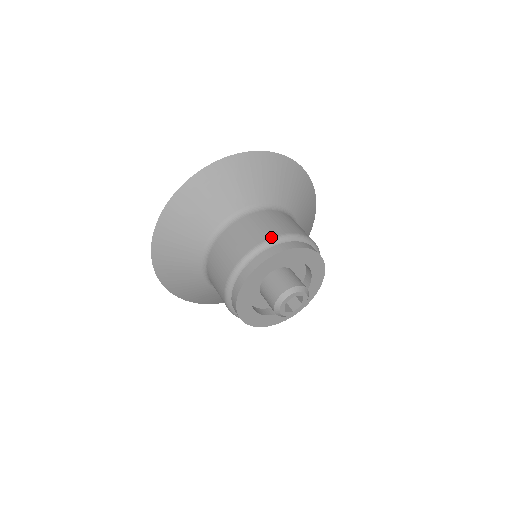
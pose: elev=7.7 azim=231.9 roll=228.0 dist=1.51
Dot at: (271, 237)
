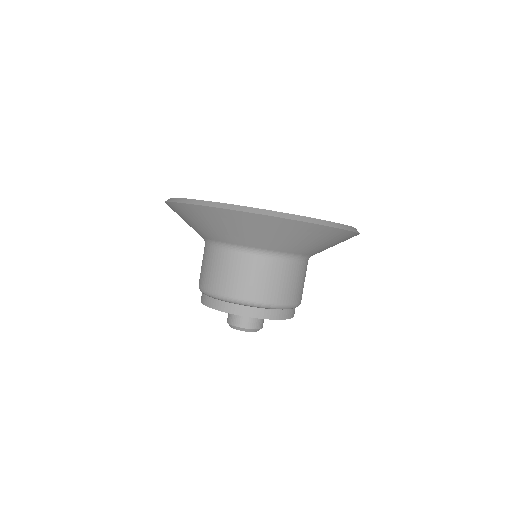
Dot at: (207, 290)
